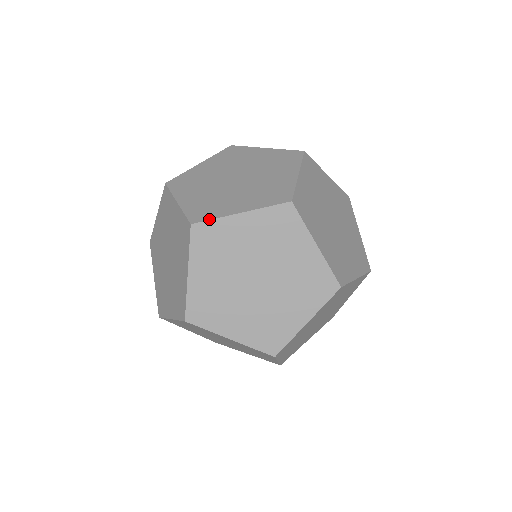
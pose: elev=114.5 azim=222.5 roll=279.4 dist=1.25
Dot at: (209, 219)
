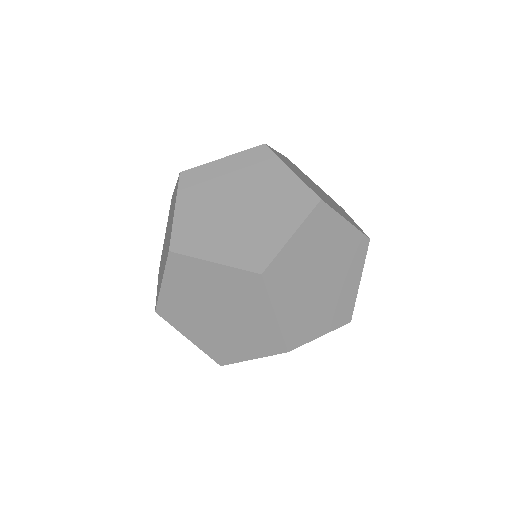
Dot at: occluded
